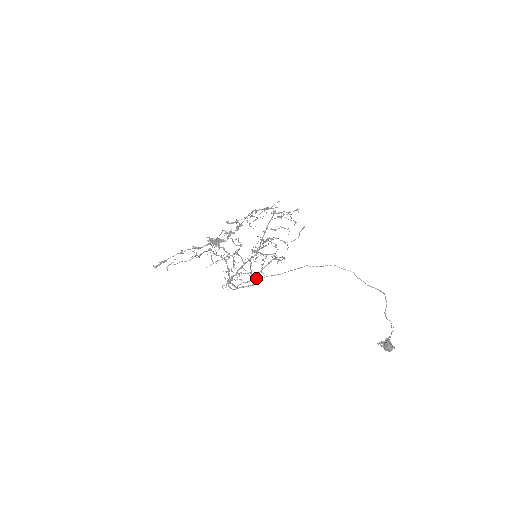
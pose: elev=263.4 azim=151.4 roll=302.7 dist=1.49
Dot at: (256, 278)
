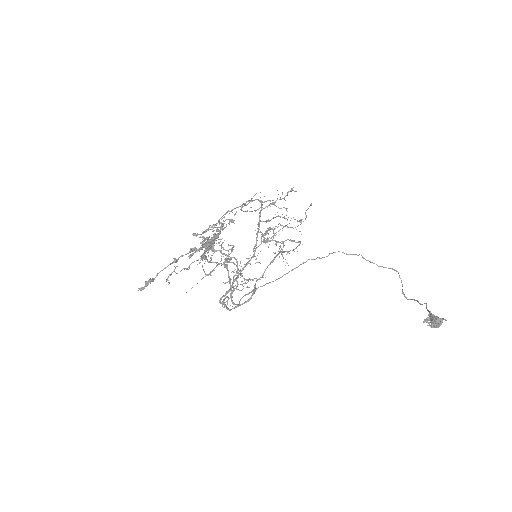
Dot at: (255, 288)
